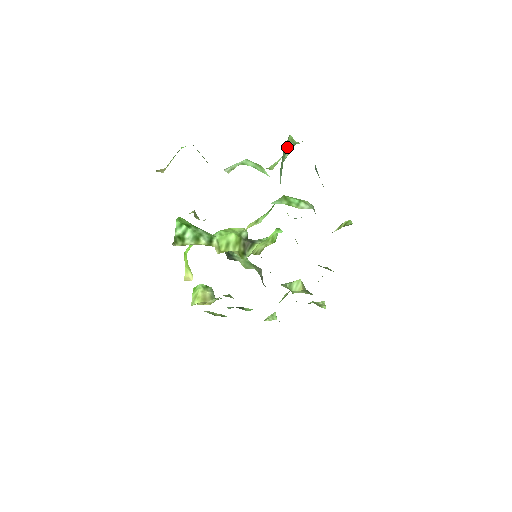
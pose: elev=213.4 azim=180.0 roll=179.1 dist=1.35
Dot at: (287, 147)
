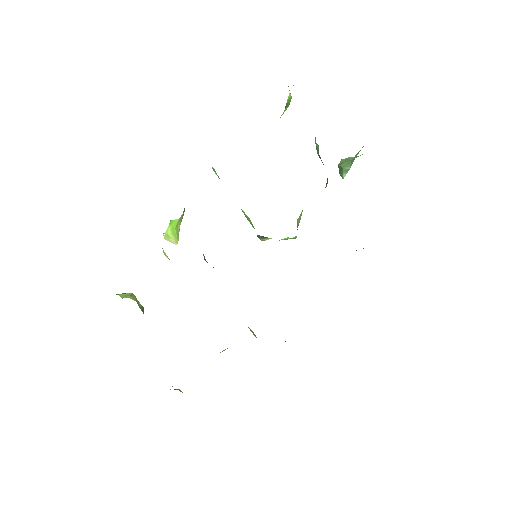
Dot at: (349, 158)
